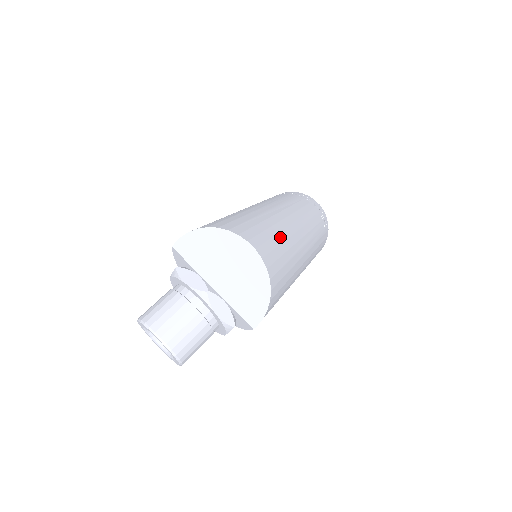
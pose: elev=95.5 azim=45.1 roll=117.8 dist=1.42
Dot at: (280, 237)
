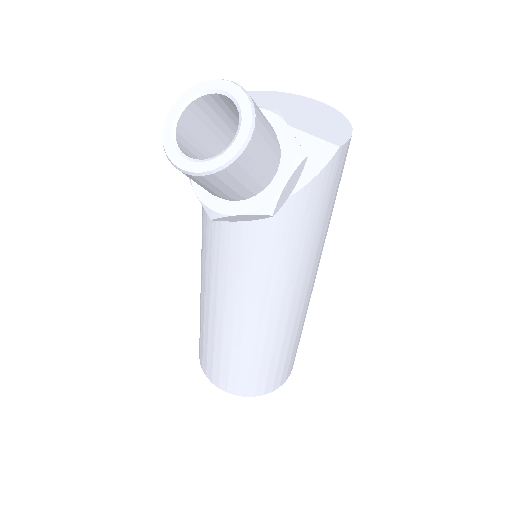
Dot at: occluded
